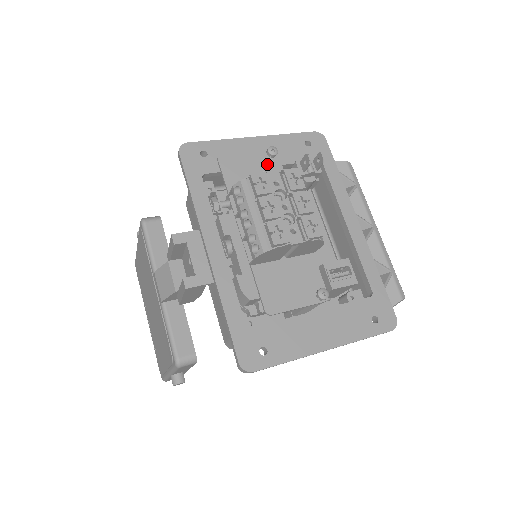
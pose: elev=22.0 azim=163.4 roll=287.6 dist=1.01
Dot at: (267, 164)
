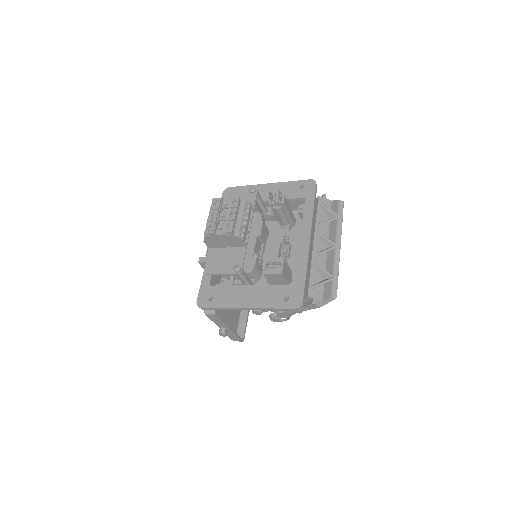
Dot at: (248, 197)
